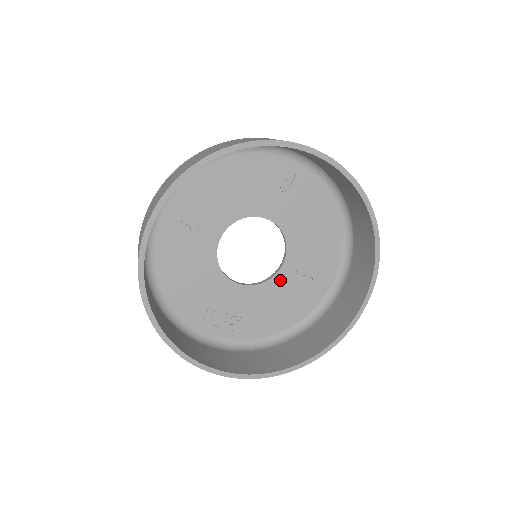
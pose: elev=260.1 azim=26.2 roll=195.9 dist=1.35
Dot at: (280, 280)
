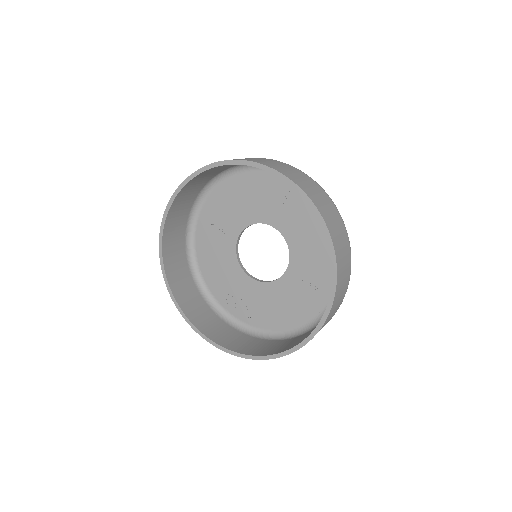
Dot at: (286, 282)
